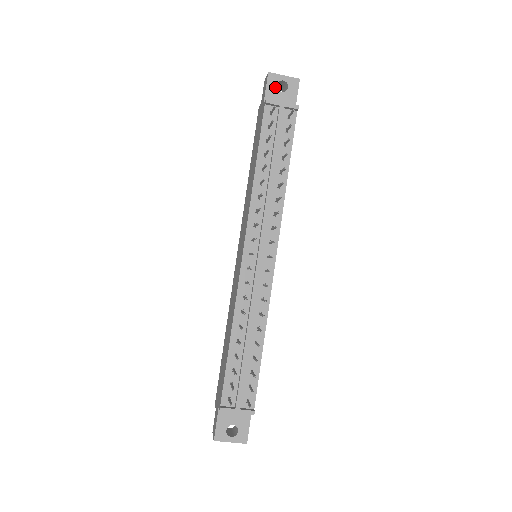
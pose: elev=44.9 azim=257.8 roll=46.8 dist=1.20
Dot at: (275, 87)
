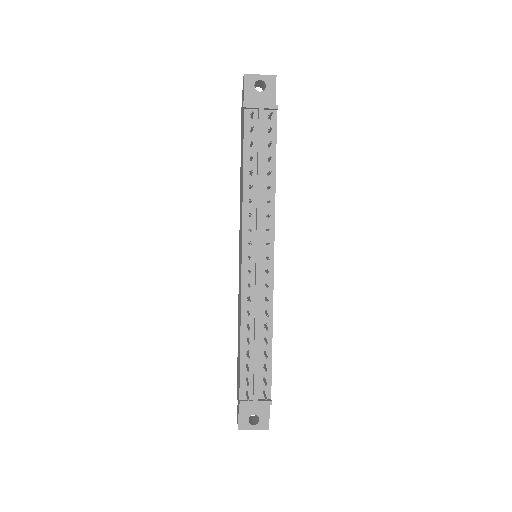
Dot at: (253, 88)
